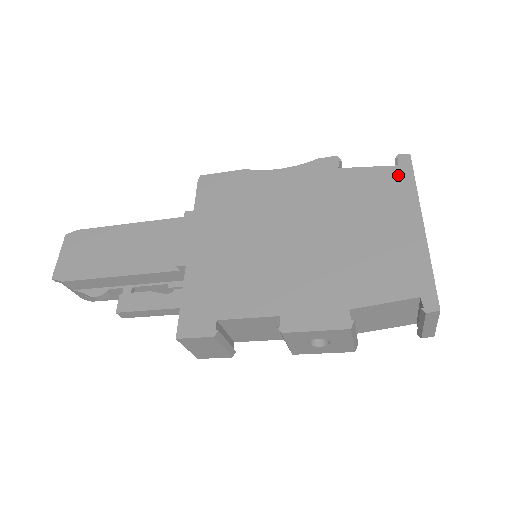
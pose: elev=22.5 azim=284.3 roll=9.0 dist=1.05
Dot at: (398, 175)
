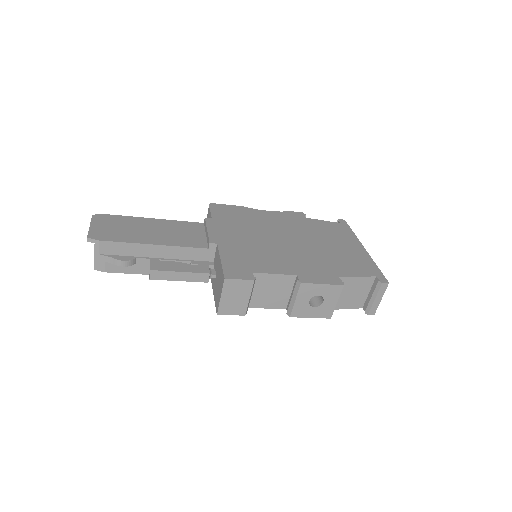
Dot at: (342, 227)
